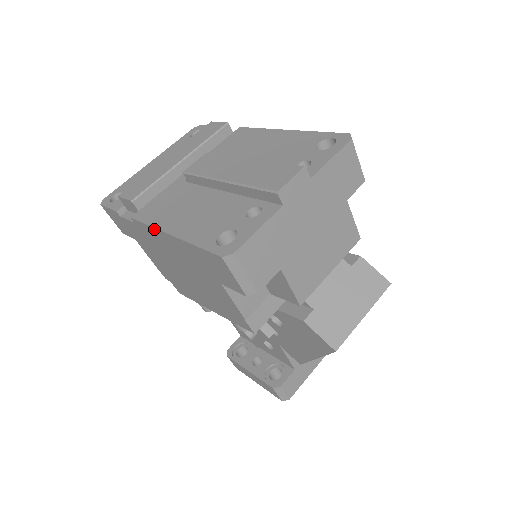
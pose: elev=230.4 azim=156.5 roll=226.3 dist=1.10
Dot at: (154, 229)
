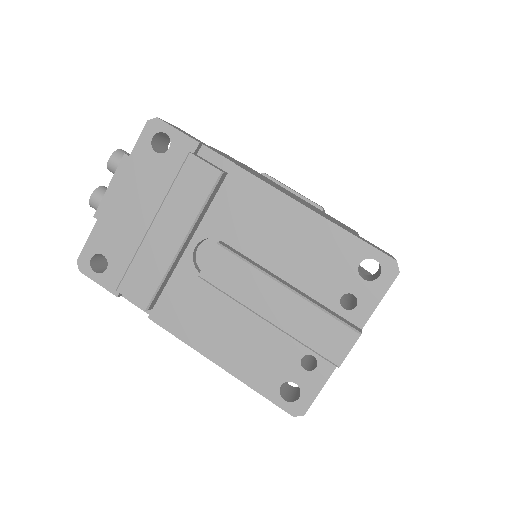
Dot at: (191, 346)
